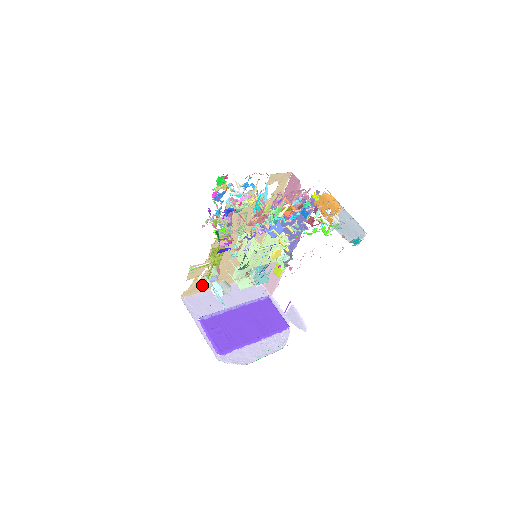
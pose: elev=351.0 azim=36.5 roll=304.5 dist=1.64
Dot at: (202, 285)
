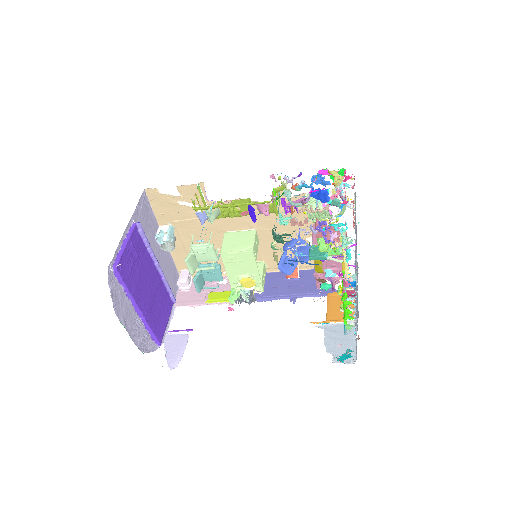
Dot at: (168, 211)
